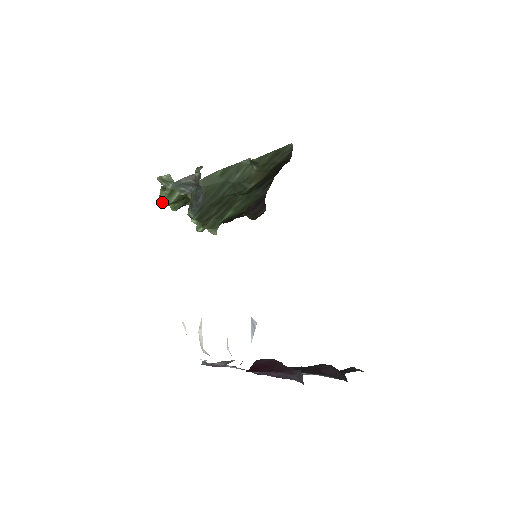
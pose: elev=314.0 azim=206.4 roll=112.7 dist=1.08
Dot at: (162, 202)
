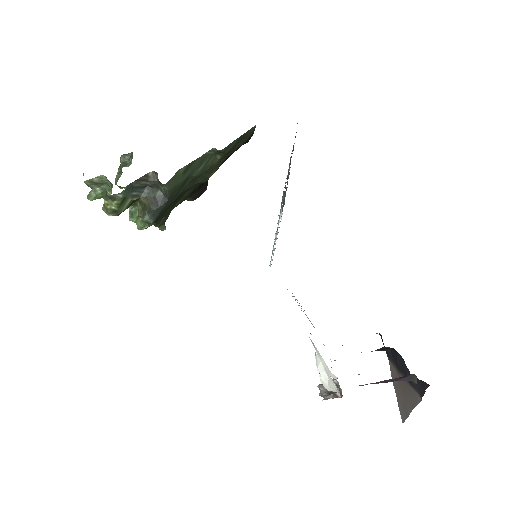
Dot at: (111, 214)
